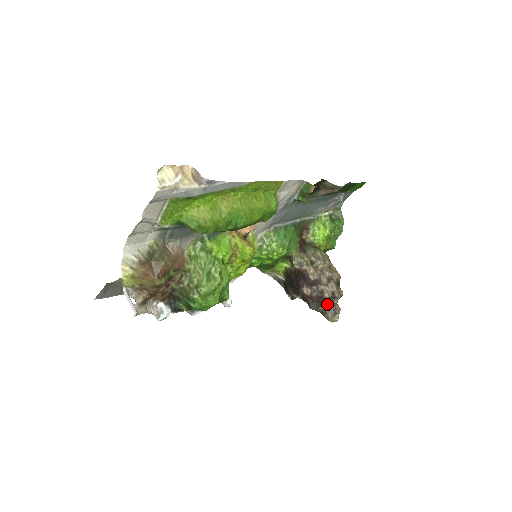
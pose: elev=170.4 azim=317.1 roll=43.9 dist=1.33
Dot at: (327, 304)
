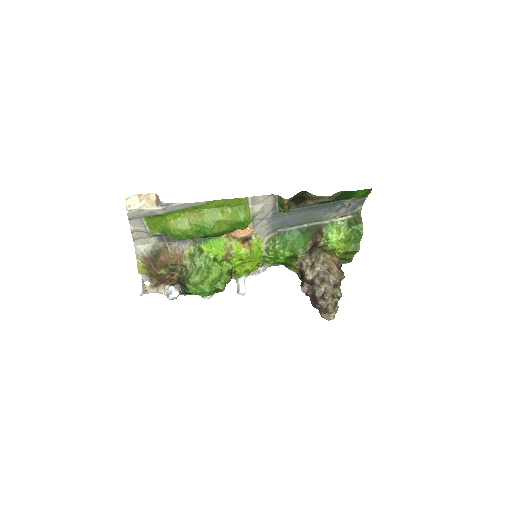
Dot at: (320, 303)
